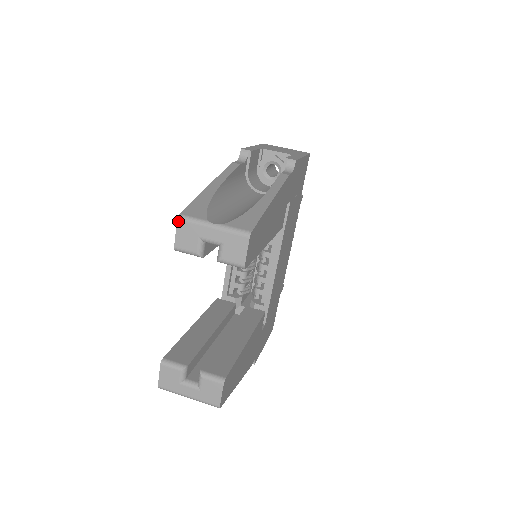
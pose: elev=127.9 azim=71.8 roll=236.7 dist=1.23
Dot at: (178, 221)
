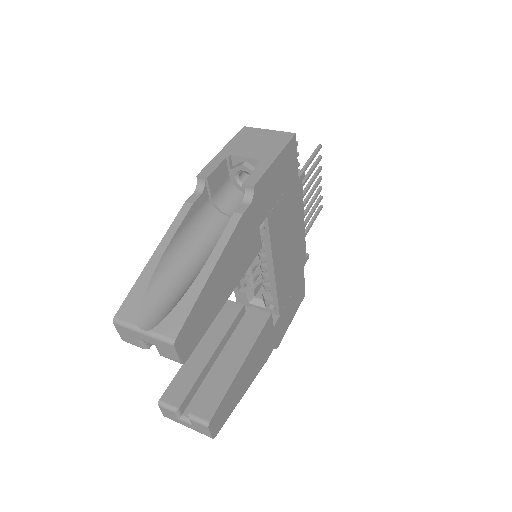
Dot at: (114, 324)
